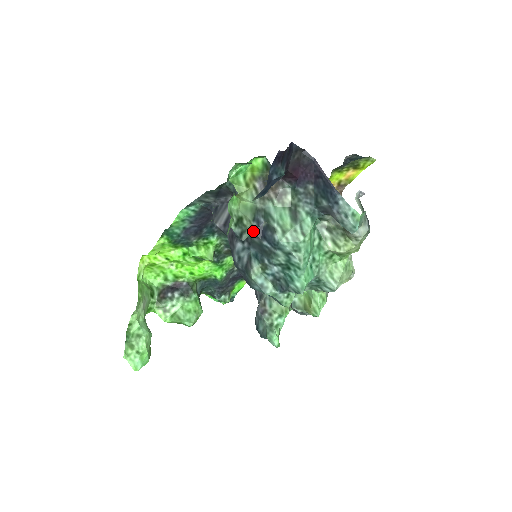
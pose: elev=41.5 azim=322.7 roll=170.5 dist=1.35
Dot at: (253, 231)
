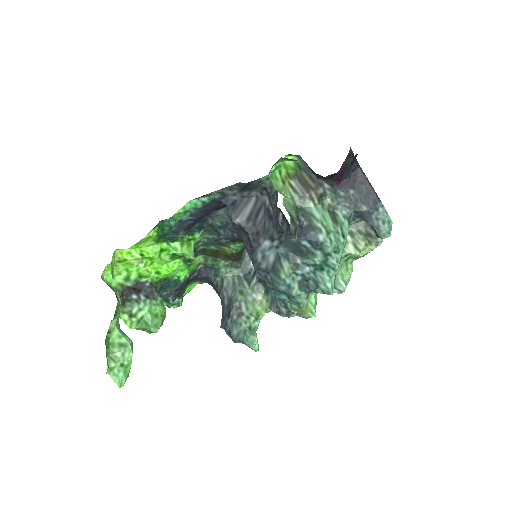
Dot at: occluded
